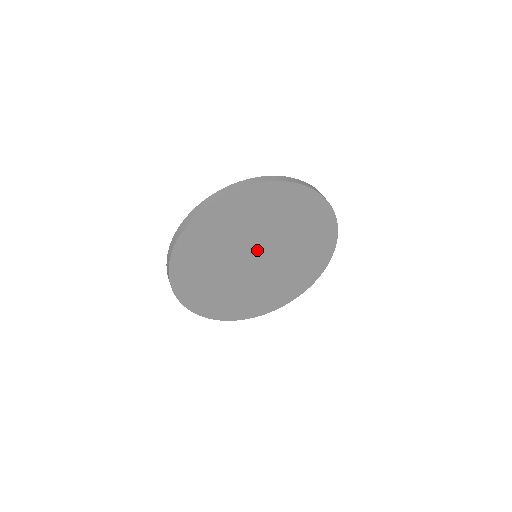
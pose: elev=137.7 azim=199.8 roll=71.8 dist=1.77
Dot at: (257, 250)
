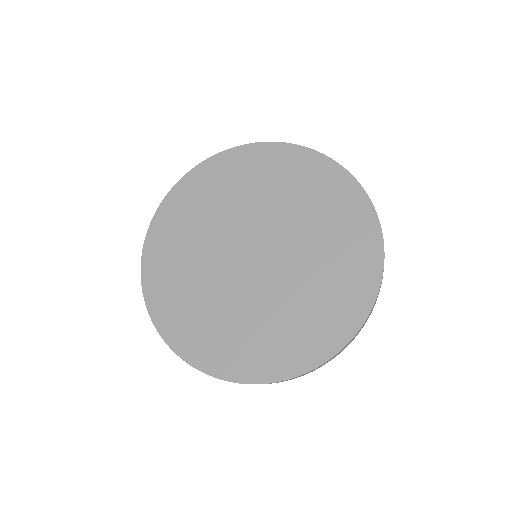
Dot at: (250, 240)
